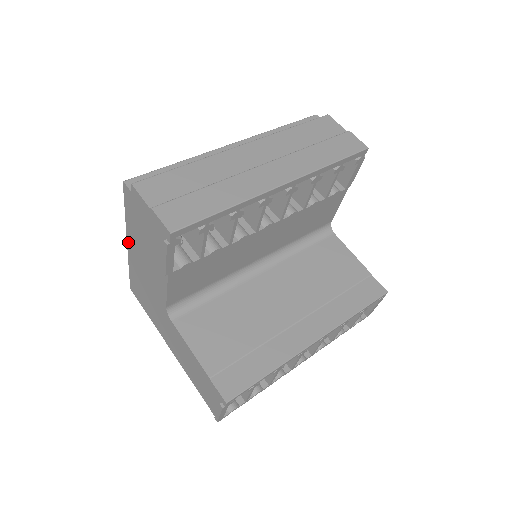
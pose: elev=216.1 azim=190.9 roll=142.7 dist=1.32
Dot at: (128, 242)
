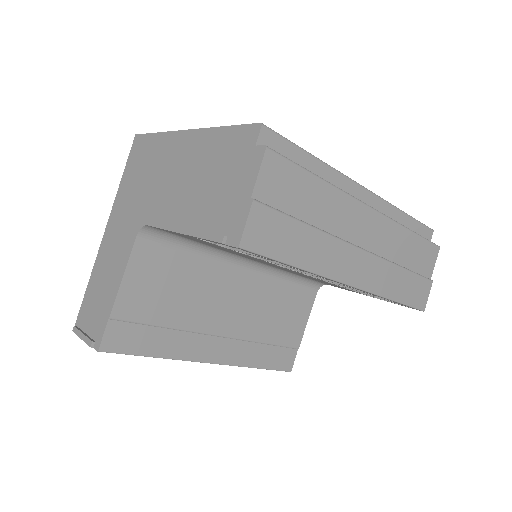
Dot at: (189, 133)
